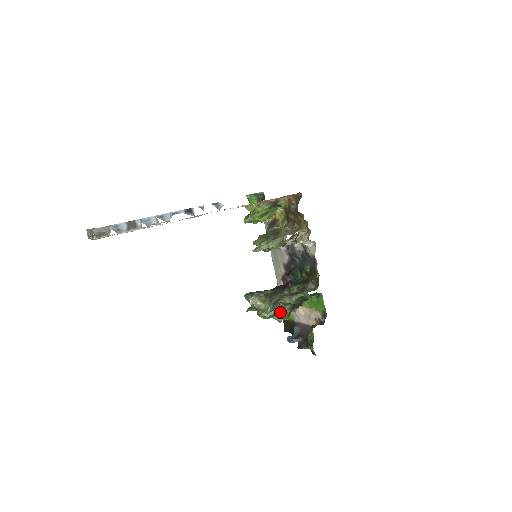
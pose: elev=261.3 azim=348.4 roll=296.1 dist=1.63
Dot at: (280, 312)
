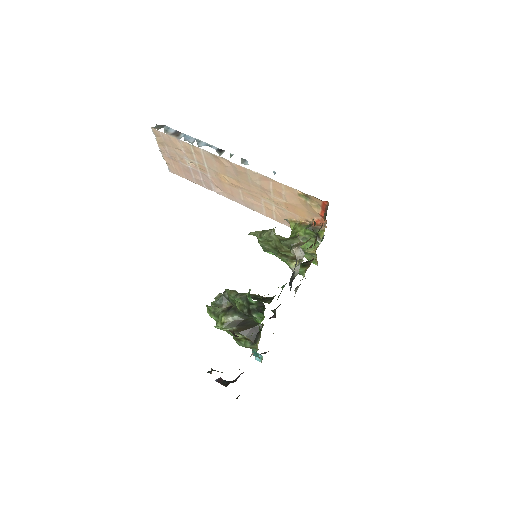
Dot at: (224, 314)
